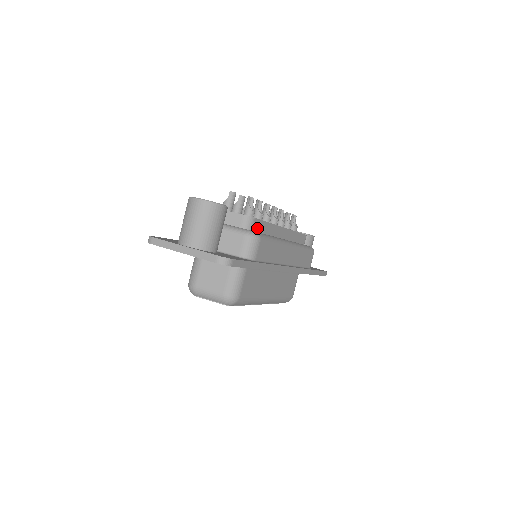
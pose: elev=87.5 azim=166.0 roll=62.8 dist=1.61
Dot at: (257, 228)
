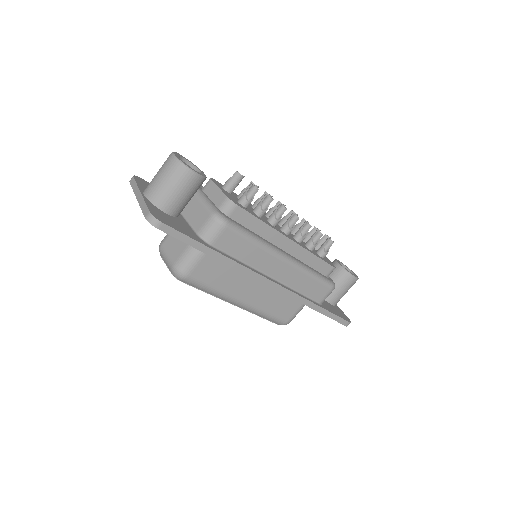
Dot at: (239, 218)
